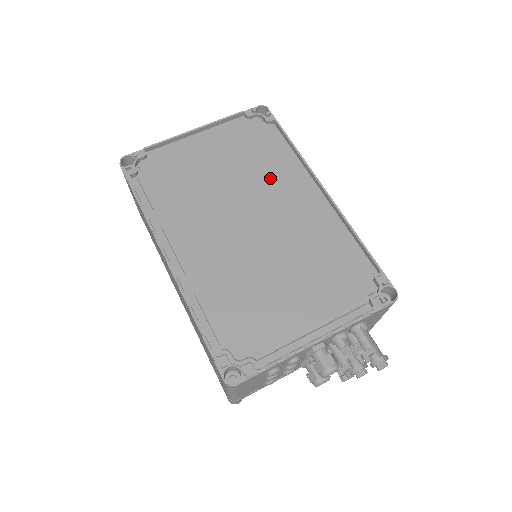
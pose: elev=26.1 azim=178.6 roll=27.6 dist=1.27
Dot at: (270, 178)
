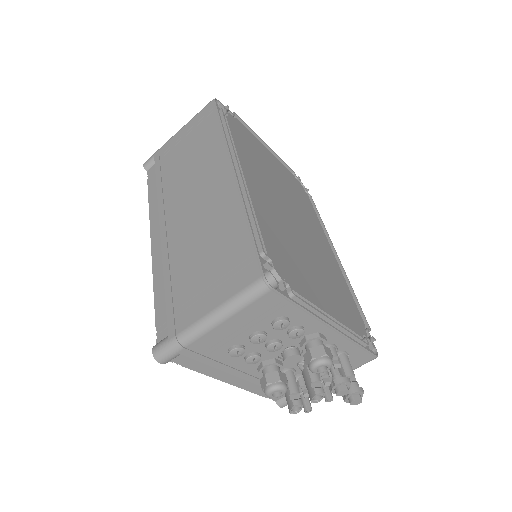
Dot at: (306, 214)
